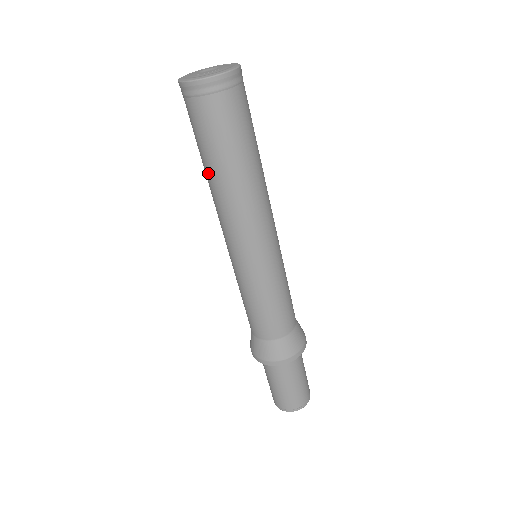
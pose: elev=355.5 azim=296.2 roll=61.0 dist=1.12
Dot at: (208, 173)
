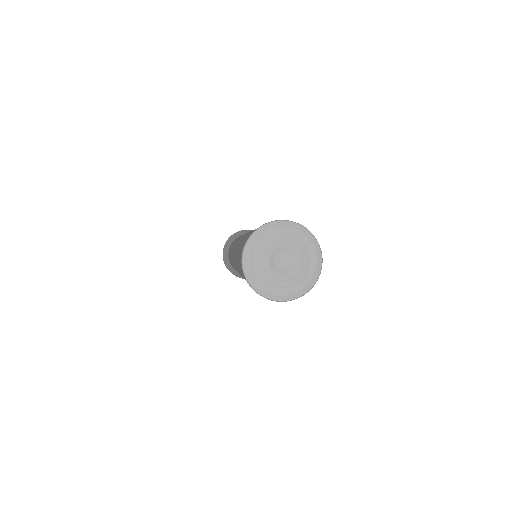
Dot at: occluded
